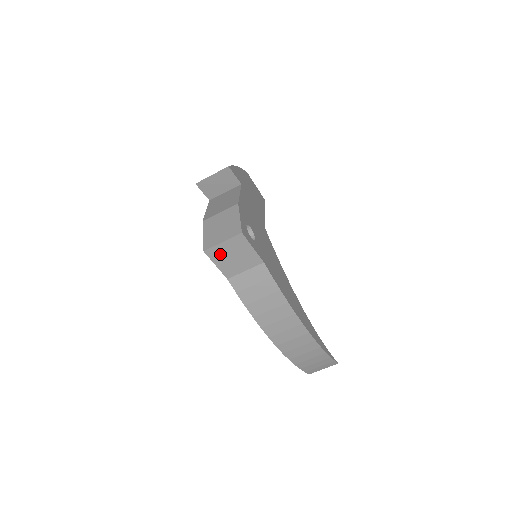
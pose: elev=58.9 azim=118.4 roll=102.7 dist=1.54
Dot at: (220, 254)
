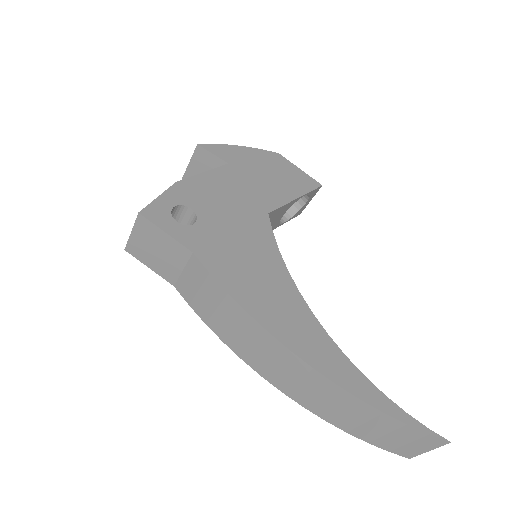
Dot at: (142, 250)
